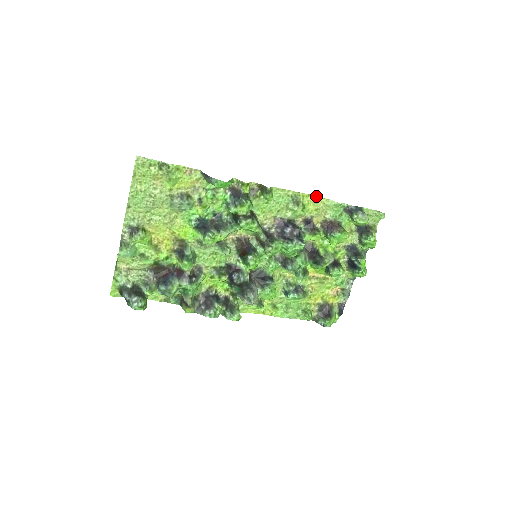
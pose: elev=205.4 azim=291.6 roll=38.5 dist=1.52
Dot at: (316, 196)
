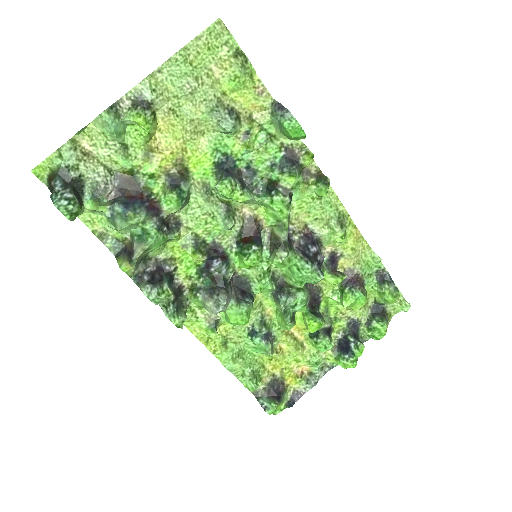
Dot at: (361, 234)
